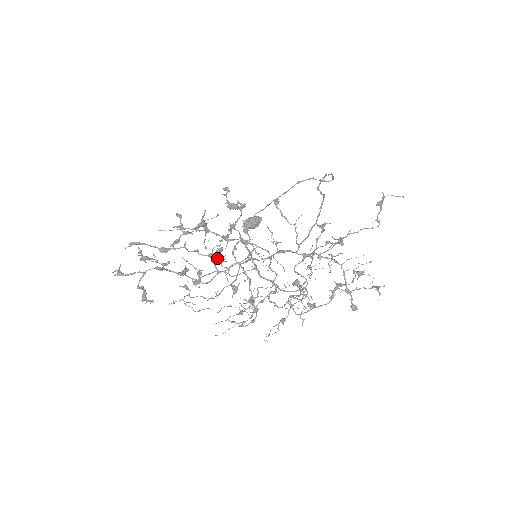
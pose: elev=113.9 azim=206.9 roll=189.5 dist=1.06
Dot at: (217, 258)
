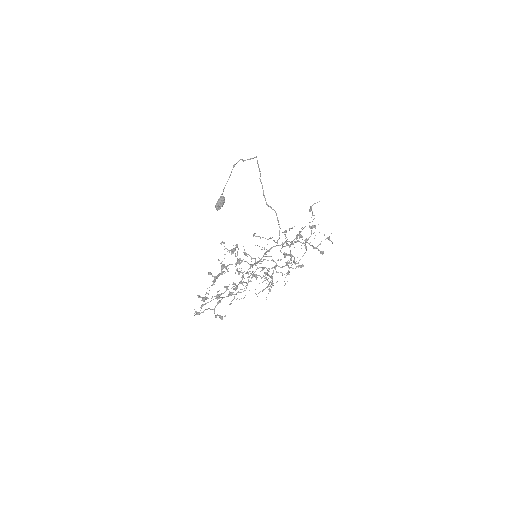
Dot at: occluded
